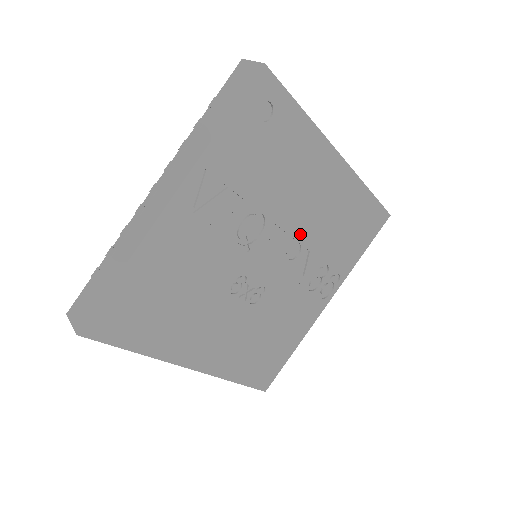
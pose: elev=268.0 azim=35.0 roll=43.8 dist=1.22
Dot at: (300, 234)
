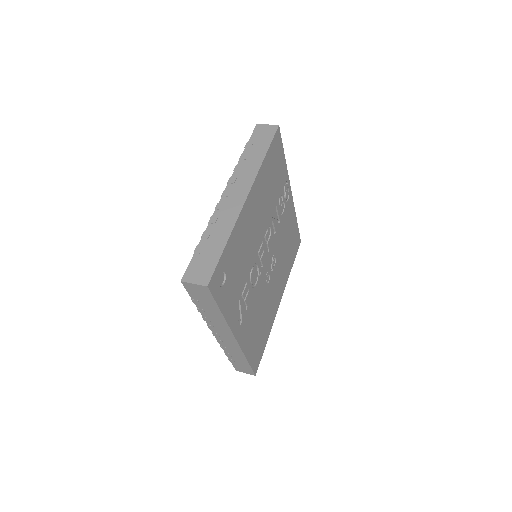
Dot at: (265, 229)
